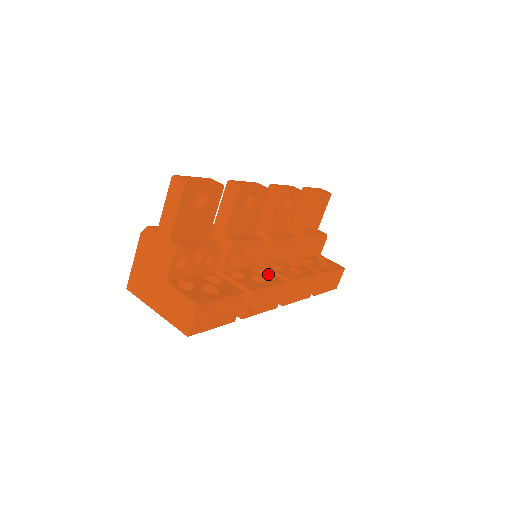
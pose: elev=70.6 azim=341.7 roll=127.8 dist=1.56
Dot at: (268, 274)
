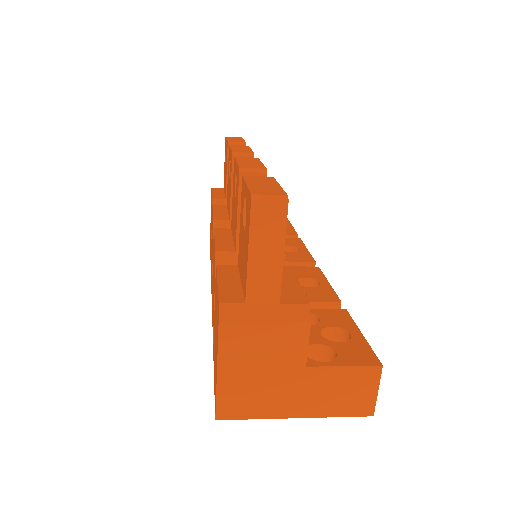
Dot at: (295, 270)
